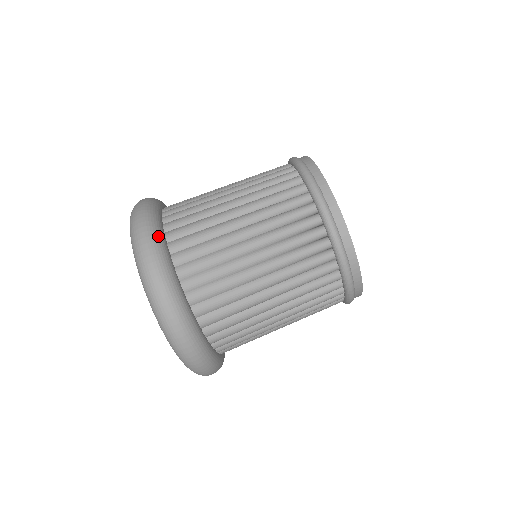
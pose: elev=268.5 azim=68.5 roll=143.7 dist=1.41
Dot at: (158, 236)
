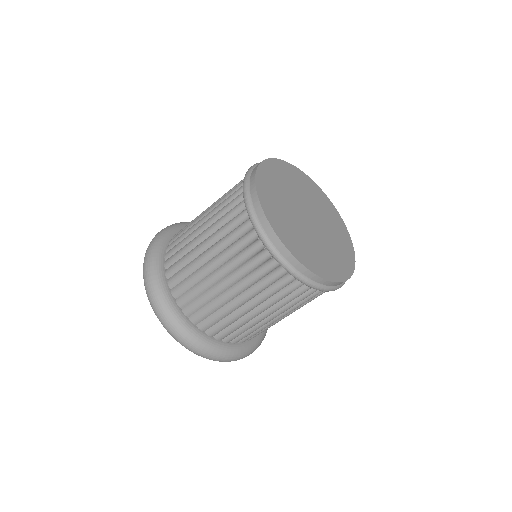
Dot at: (237, 353)
